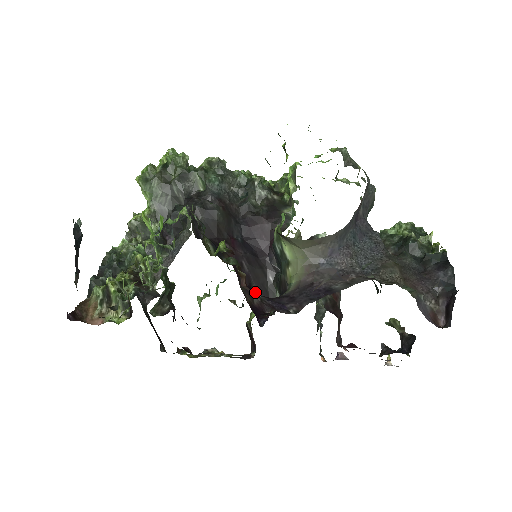
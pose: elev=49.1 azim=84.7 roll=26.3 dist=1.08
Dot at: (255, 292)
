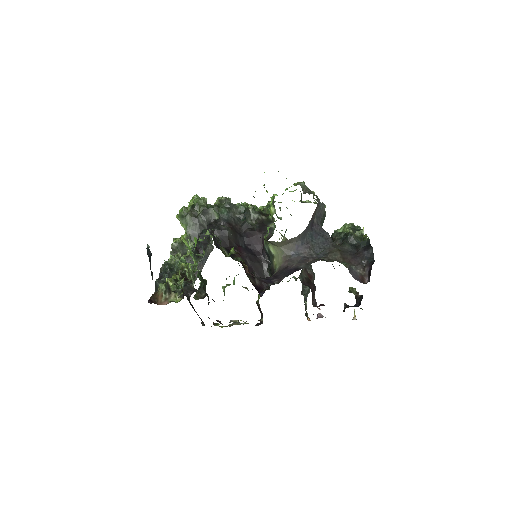
Dot at: occluded
